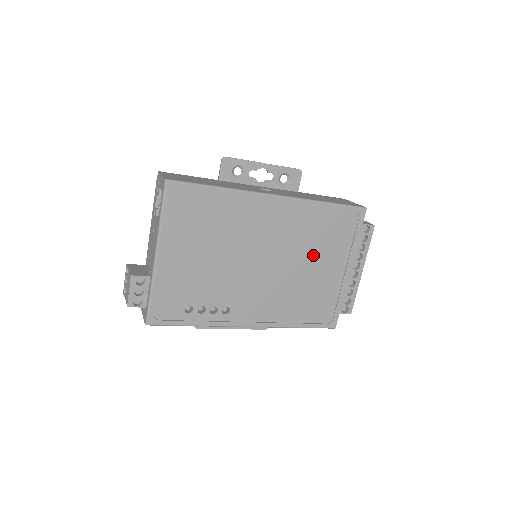
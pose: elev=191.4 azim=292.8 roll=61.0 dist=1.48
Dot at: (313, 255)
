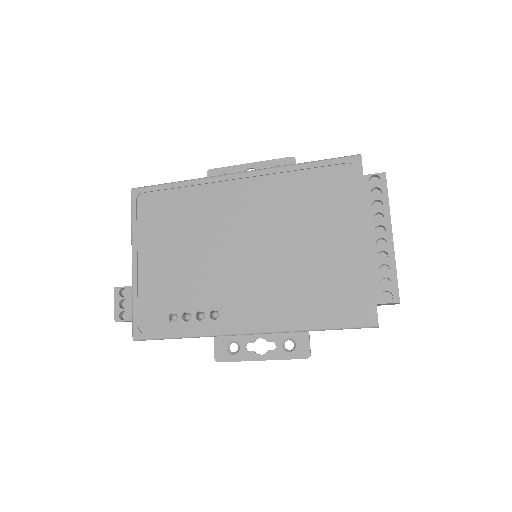
Dot at: (306, 228)
